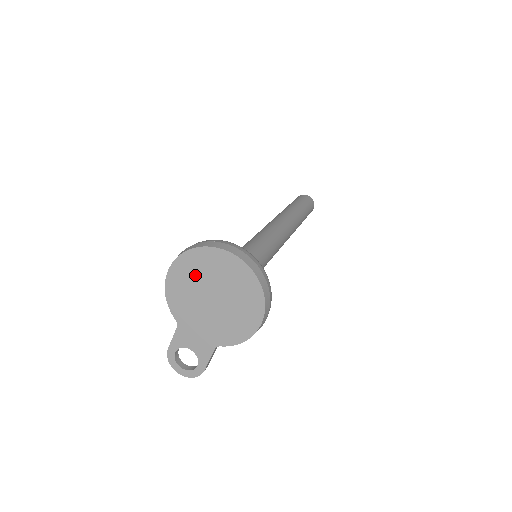
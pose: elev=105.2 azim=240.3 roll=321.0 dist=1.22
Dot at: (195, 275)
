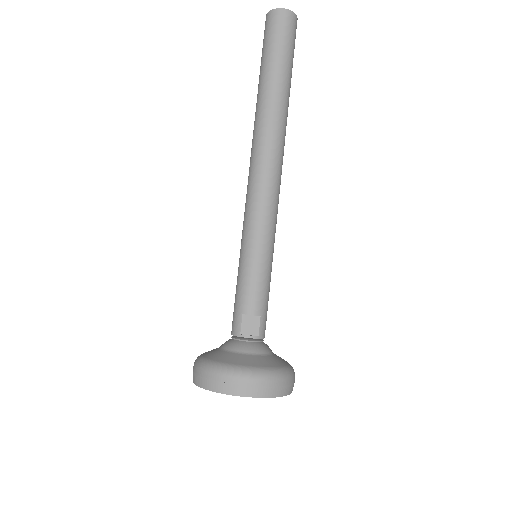
Dot at: occluded
